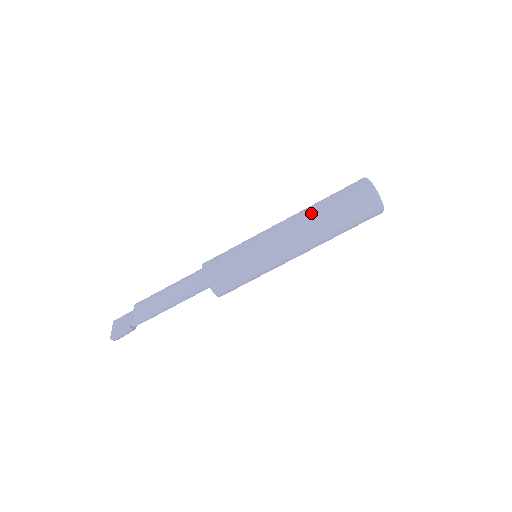
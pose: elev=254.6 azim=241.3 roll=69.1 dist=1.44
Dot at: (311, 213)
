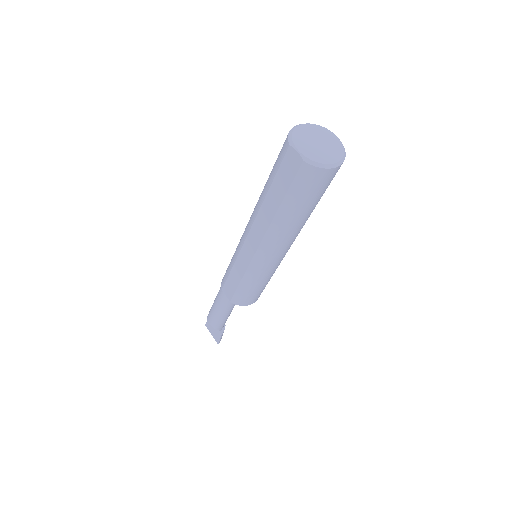
Dot at: (269, 221)
